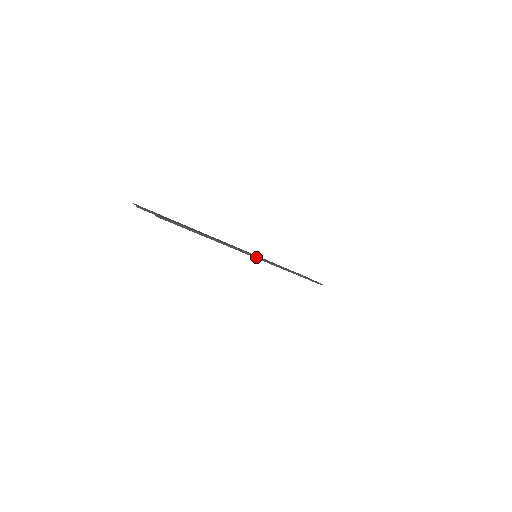
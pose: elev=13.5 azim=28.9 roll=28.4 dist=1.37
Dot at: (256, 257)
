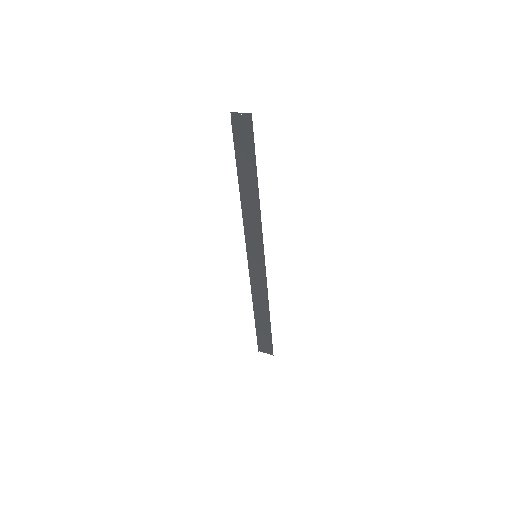
Dot at: (263, 246)
